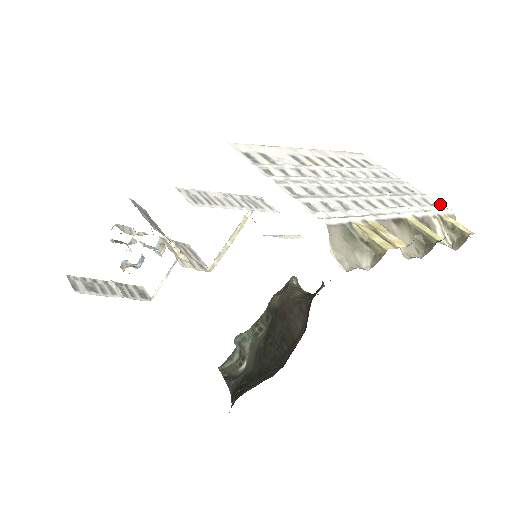
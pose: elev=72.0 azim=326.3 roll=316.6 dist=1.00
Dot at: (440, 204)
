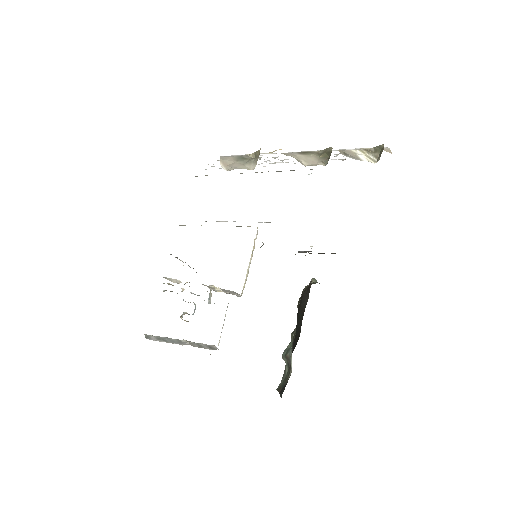
Dot at: occluded
